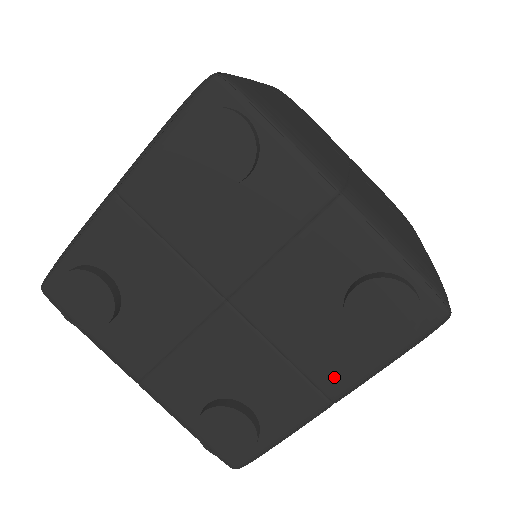
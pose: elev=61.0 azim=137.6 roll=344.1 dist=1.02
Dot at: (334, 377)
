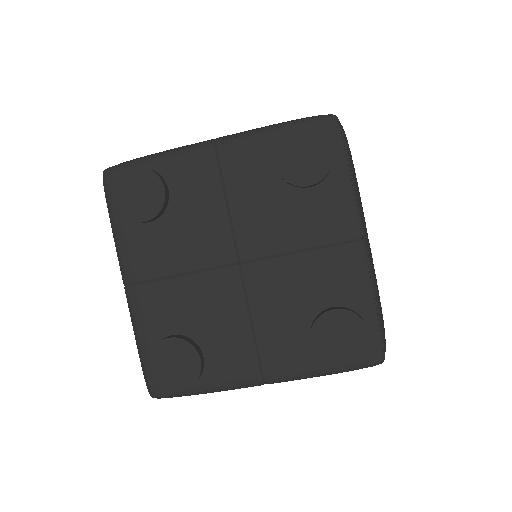
Dot at: (340, 224)
